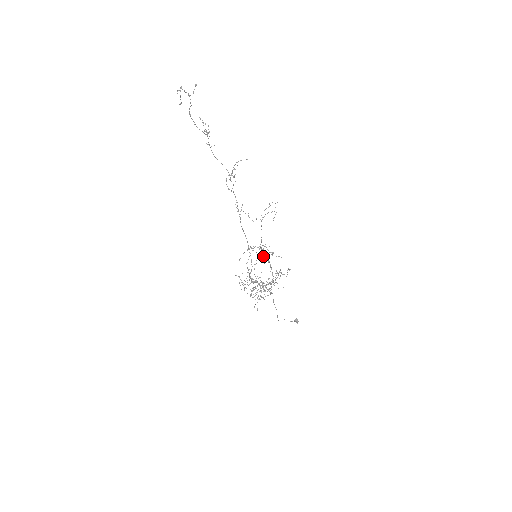
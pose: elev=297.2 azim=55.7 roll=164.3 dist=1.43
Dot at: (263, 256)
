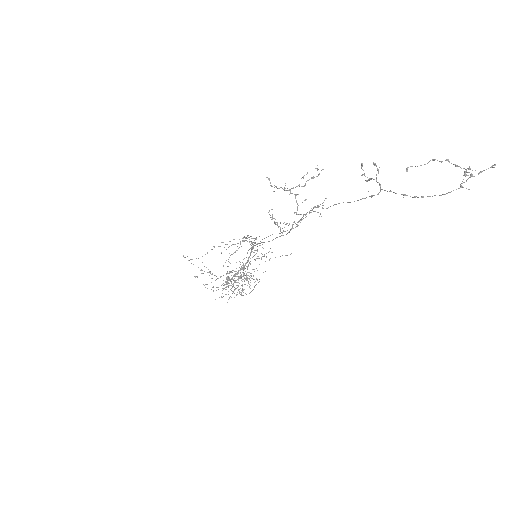
Dot at: occluded
